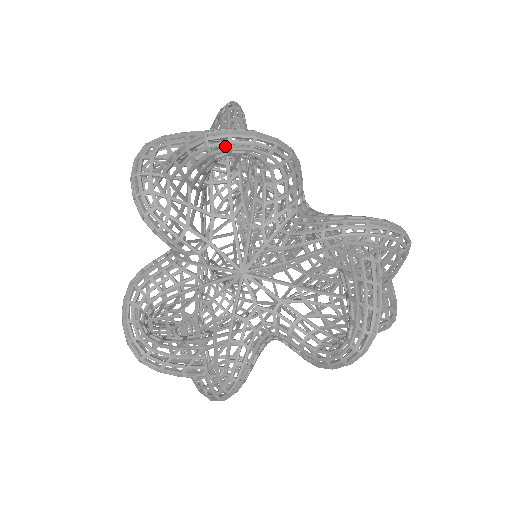
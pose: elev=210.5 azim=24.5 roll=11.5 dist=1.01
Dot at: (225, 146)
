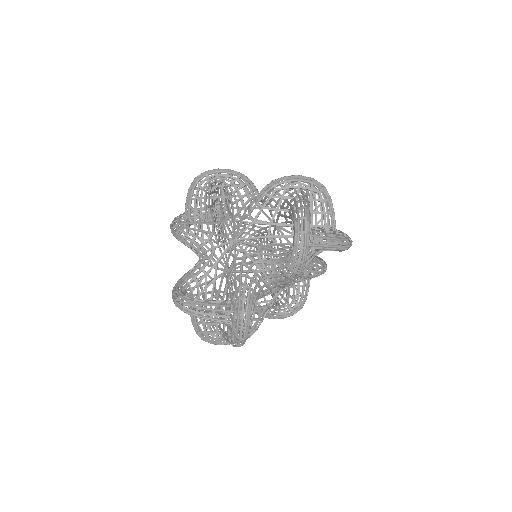
Dot at: (220, 203)
